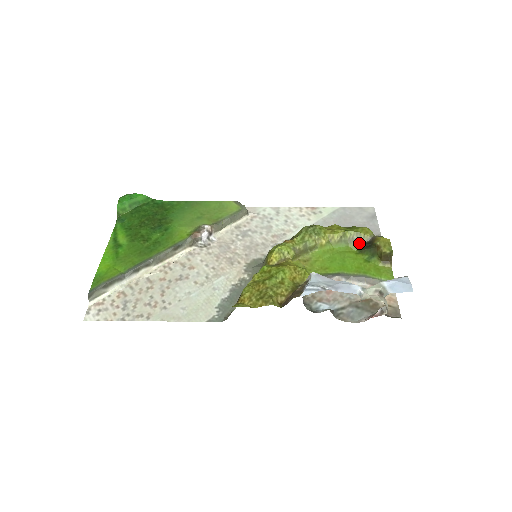
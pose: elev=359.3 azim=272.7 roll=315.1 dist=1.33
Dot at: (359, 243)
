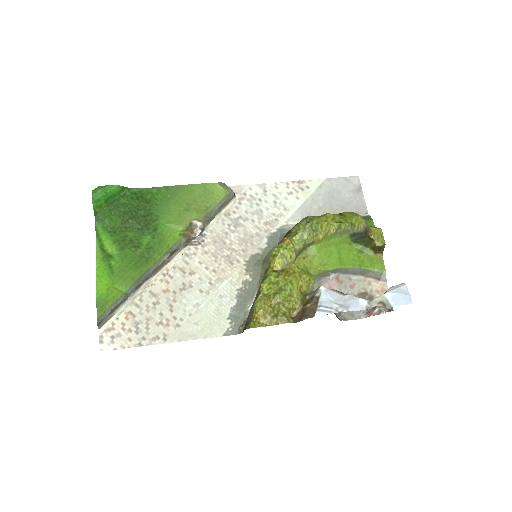
Dot at: (353, 233)
